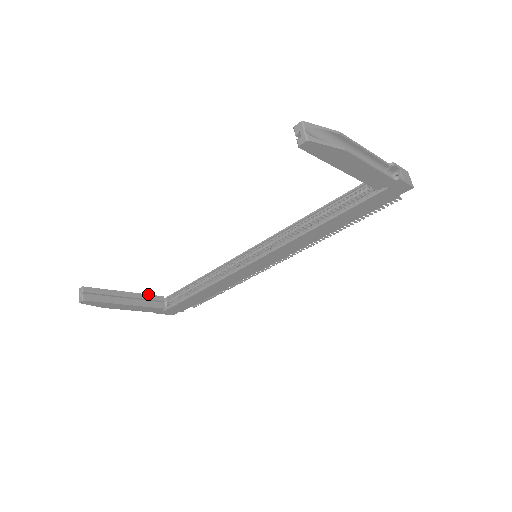
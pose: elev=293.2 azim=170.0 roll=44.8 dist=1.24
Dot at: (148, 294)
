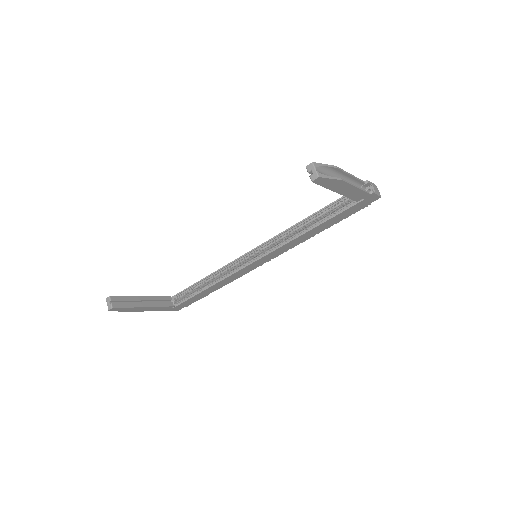
Dot at: (159, 296)
